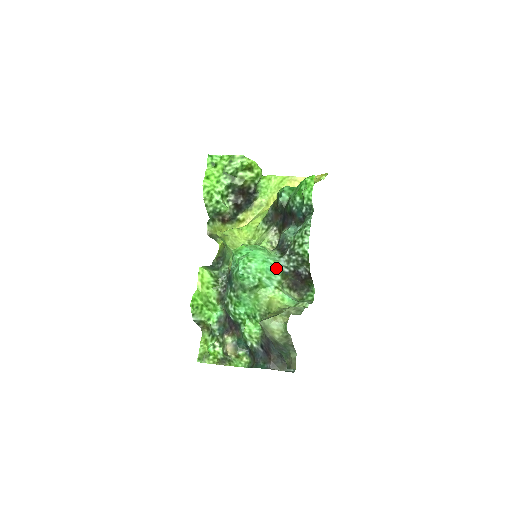
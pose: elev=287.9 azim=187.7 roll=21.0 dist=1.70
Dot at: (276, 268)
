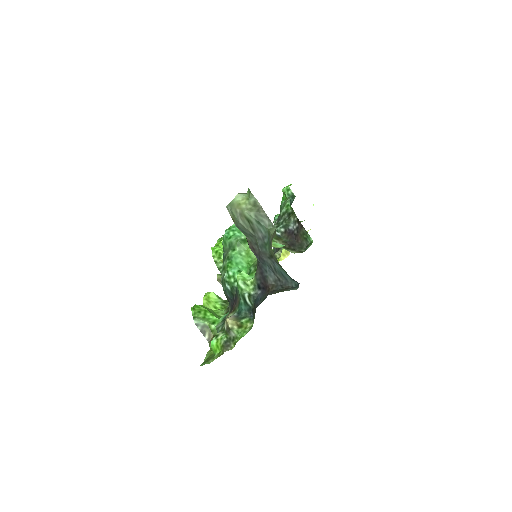
Dot at: occluded
